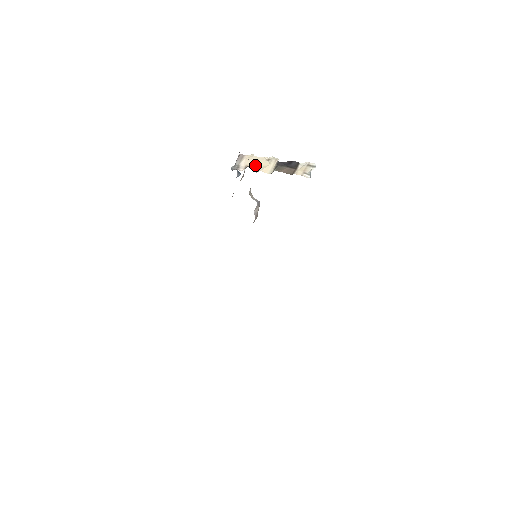
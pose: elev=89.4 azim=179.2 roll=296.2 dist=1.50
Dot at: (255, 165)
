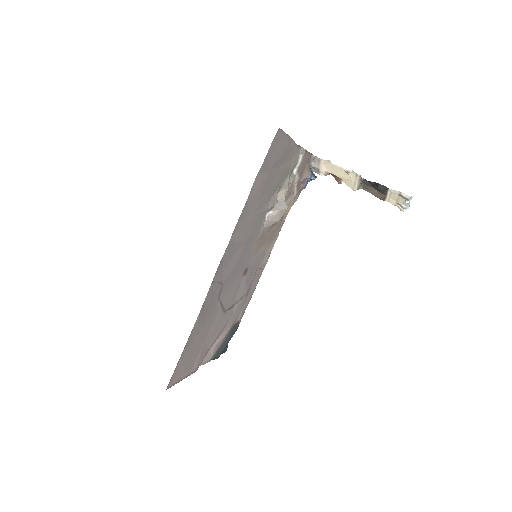
Dot at: (336, 174)
